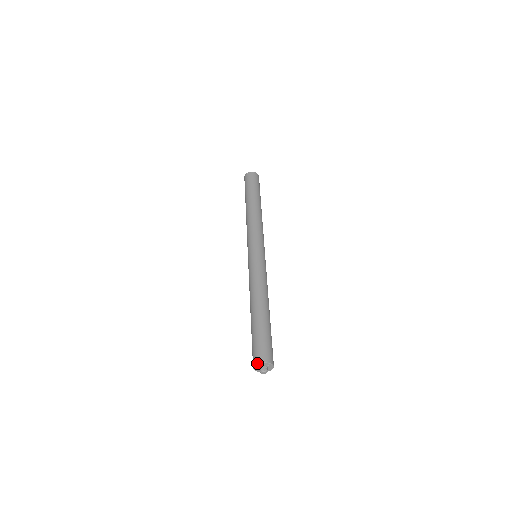
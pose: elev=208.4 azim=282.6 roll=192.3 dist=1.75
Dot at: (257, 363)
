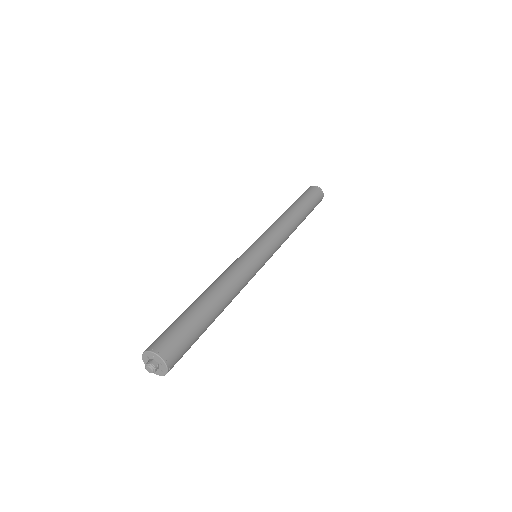
Dot at: (142, 354)
